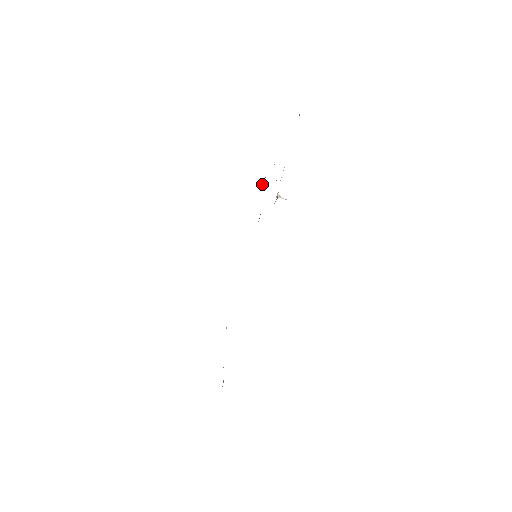
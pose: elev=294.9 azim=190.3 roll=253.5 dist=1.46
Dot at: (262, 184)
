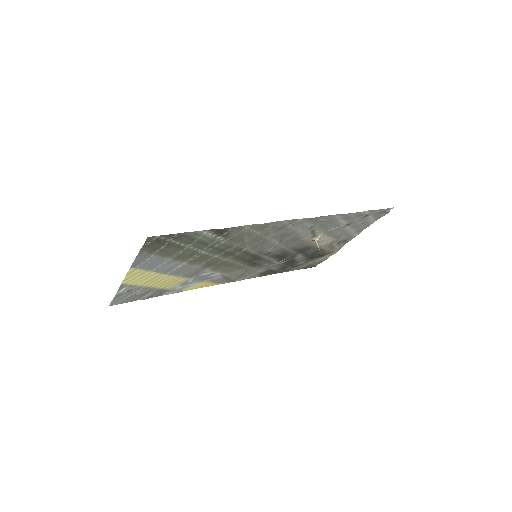
Dot at: (317, 260)
